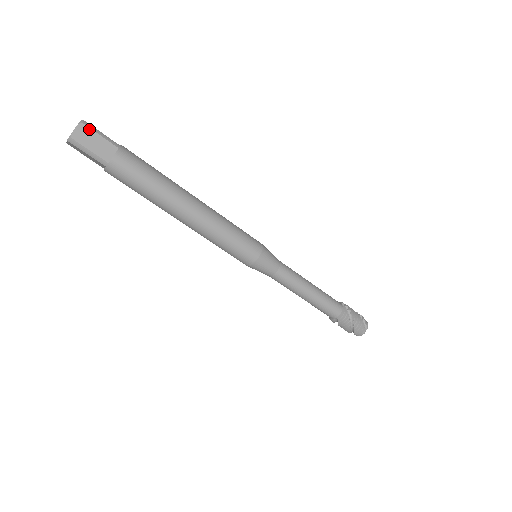
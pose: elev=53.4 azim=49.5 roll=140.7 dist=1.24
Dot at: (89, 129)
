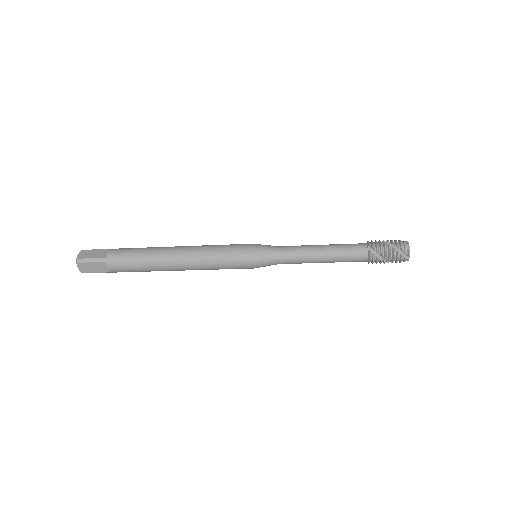
Dot at: (83, 263)
